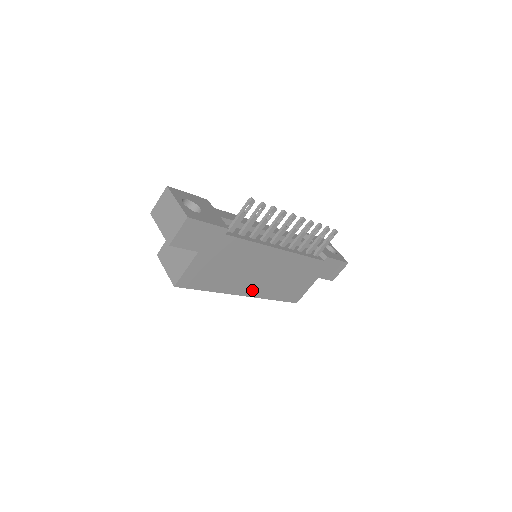
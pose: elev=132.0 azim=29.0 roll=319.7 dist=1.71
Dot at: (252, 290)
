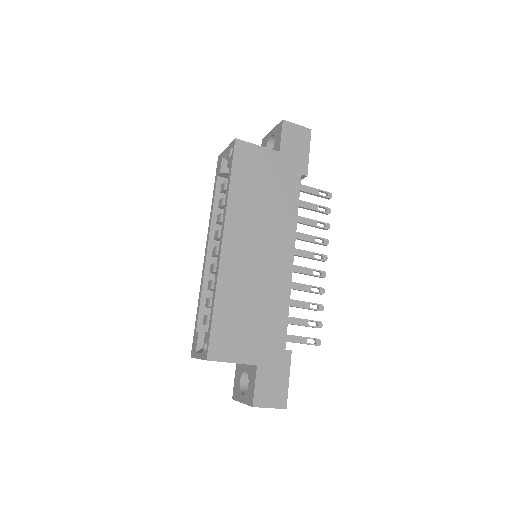
Dot at: (232, 251)
